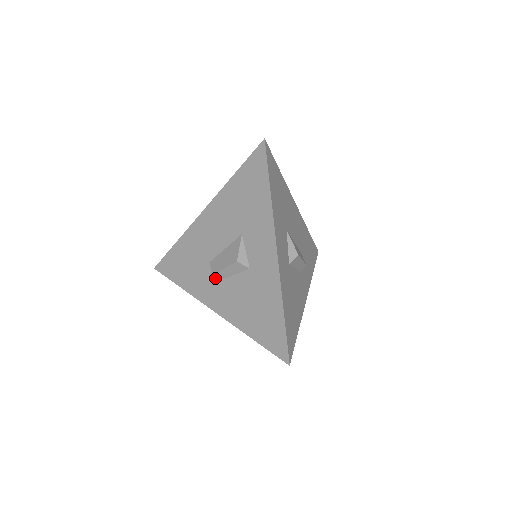
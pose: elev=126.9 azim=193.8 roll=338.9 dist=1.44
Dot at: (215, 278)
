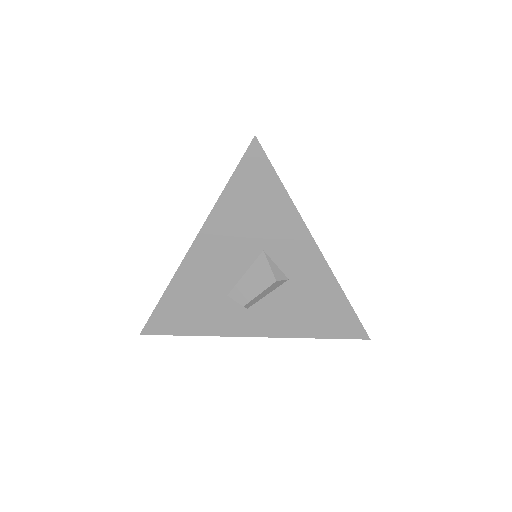
Dot at: (246, 307)
